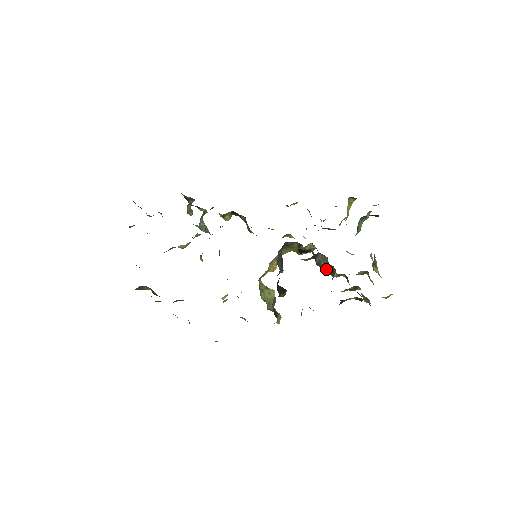
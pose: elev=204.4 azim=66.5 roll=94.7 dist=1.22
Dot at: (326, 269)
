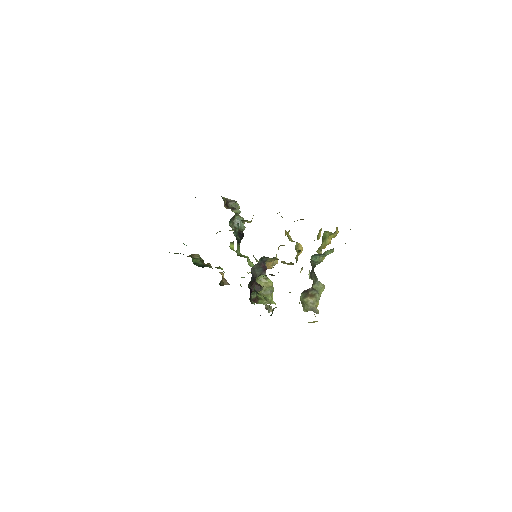
Dot at: occluded
